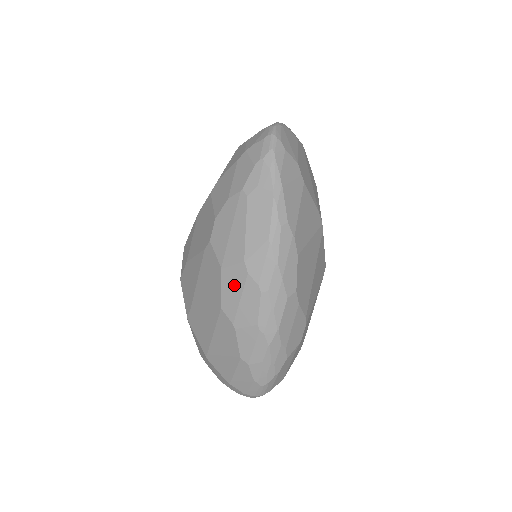
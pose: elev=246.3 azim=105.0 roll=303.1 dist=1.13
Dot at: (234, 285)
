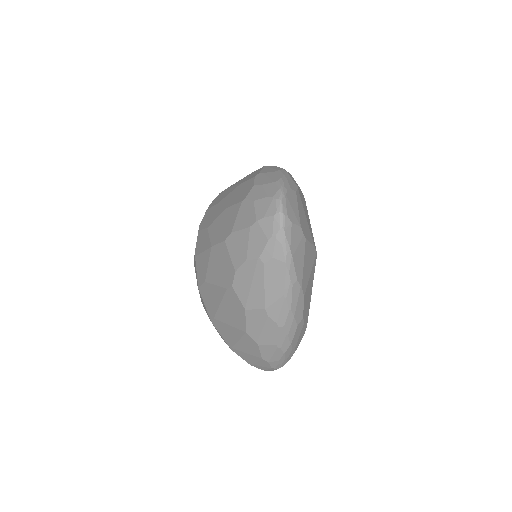
Dot at: (257, 321)
